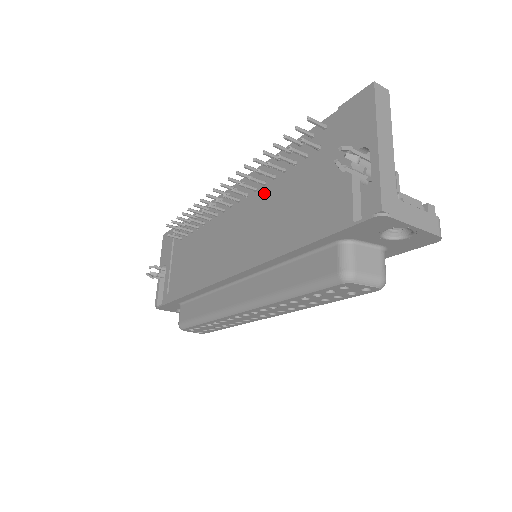
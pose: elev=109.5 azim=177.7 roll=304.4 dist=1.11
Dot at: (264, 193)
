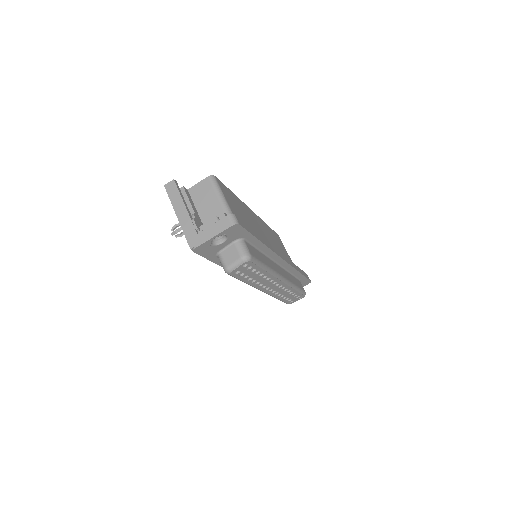
Dot at: occluded
